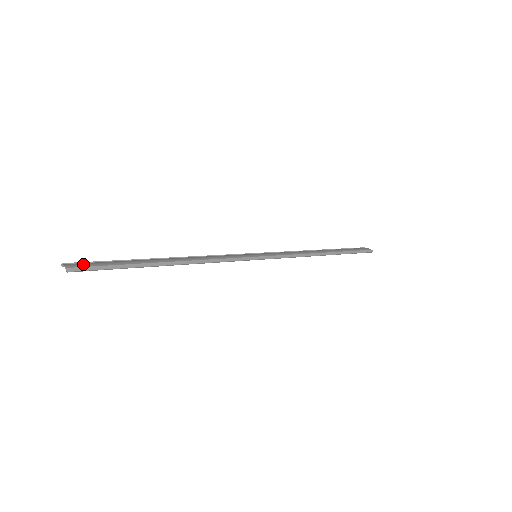
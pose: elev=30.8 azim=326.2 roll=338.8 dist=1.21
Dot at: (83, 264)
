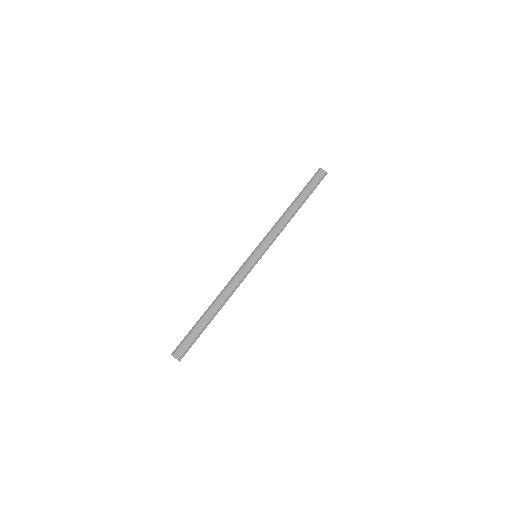
Dot at: (182, 350)
